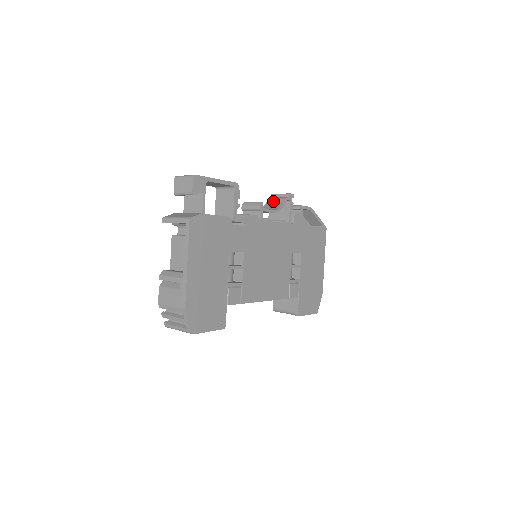
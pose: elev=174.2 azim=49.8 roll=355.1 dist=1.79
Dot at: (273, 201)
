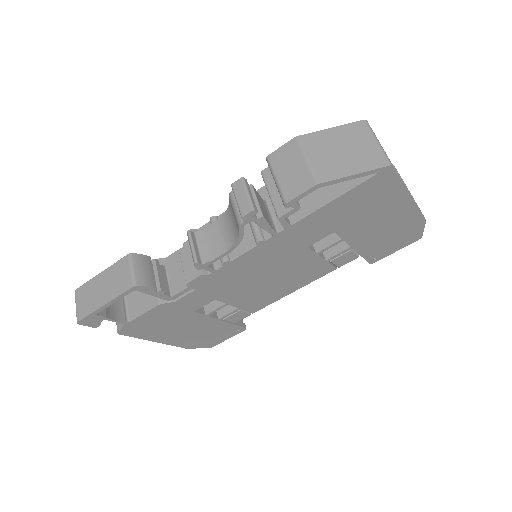
Dot at: (232, 210)
